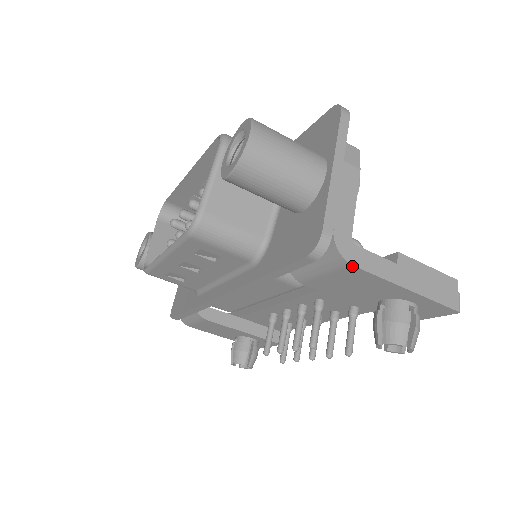
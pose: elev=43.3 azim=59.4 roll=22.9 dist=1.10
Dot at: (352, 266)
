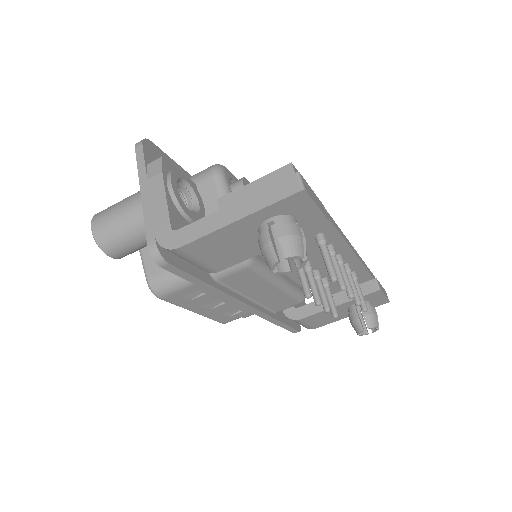
Dot at: (180, 248)
